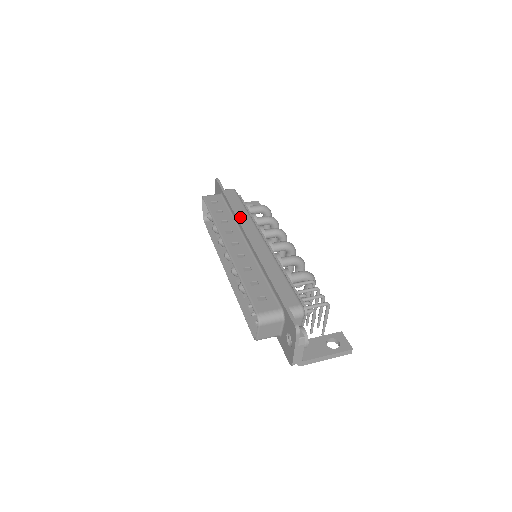
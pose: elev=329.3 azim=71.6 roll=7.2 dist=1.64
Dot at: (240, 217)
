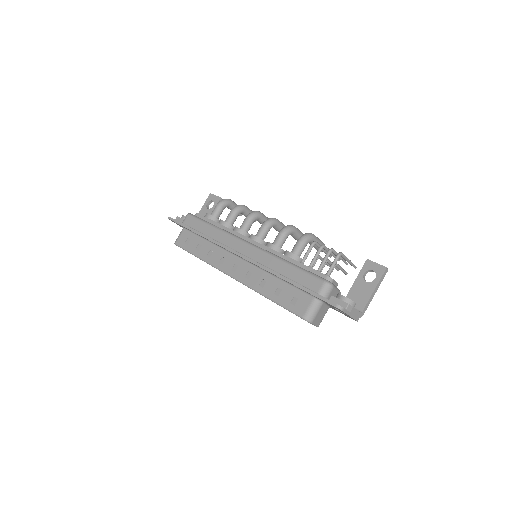
Dot at: (216, 239)
